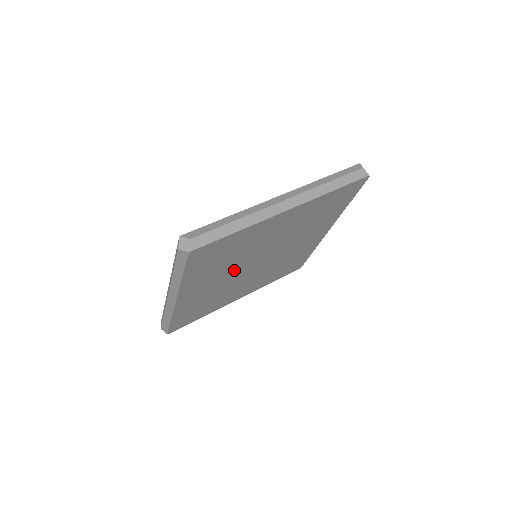
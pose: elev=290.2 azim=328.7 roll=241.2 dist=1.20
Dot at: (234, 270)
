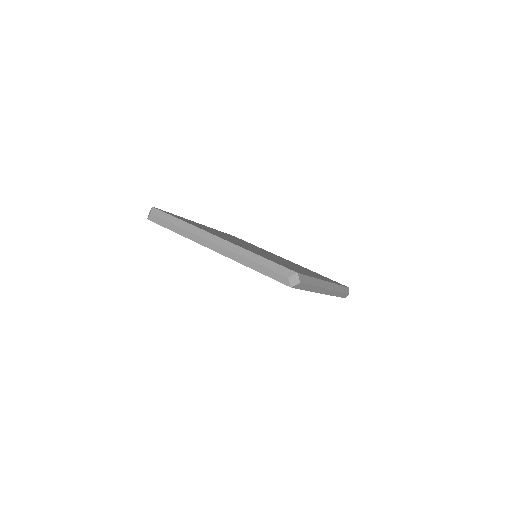
Dot at: occluded
